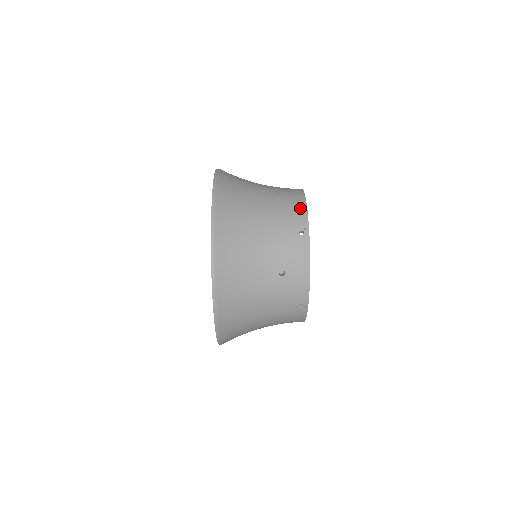
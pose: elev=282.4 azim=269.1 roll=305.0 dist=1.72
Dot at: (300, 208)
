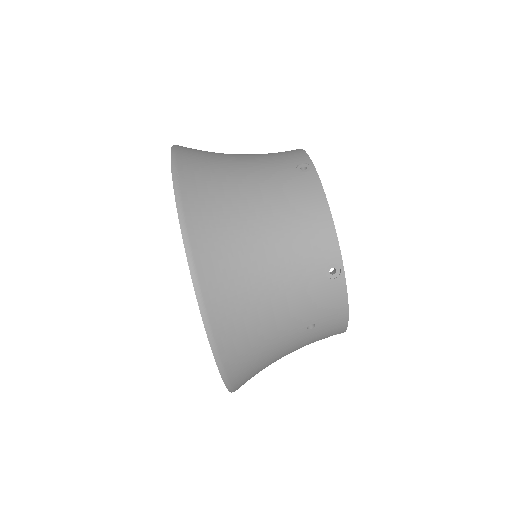
Dot at: (324, 229)
